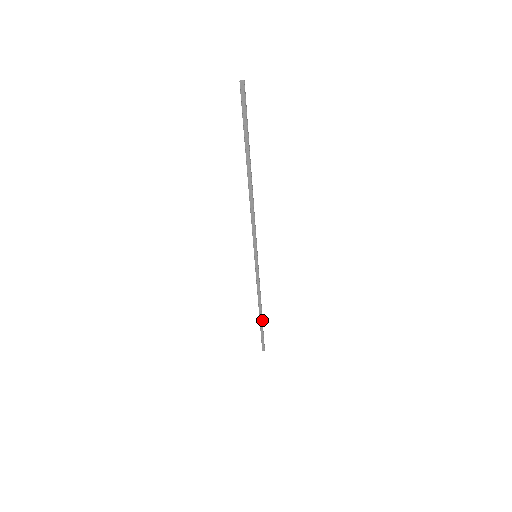
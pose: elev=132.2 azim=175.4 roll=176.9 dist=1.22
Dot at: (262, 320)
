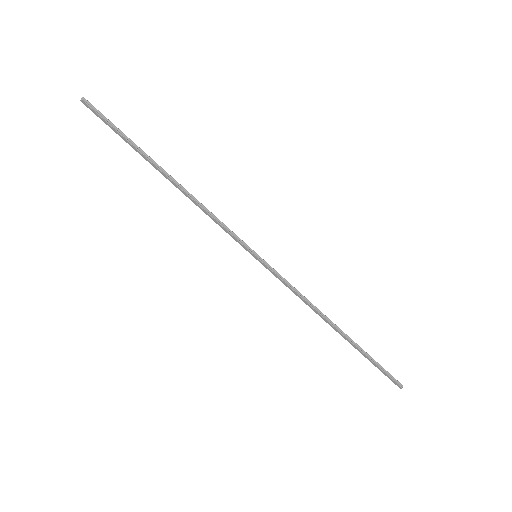
Dot at: (352, 340)
